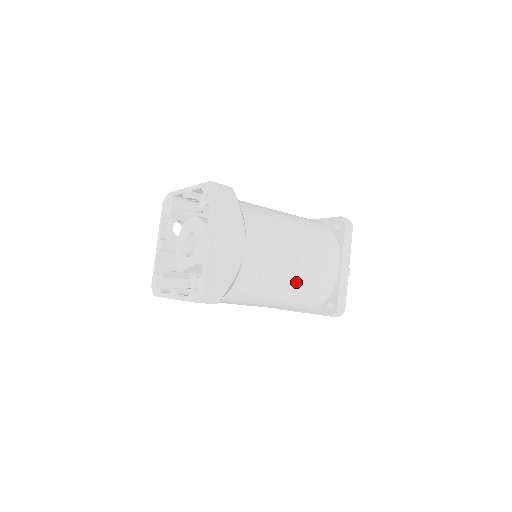
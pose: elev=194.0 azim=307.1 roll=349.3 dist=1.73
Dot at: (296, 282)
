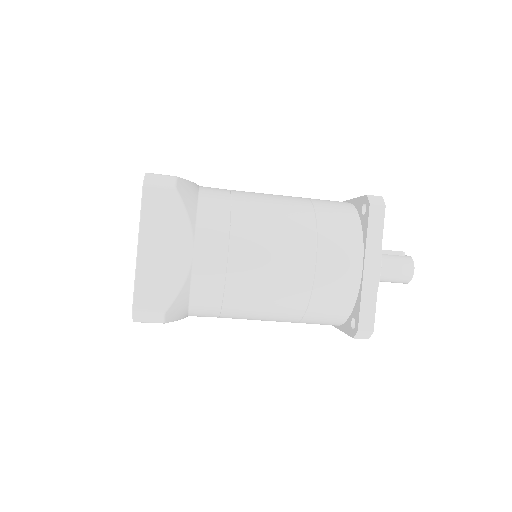
Dot at: (287, 292)
